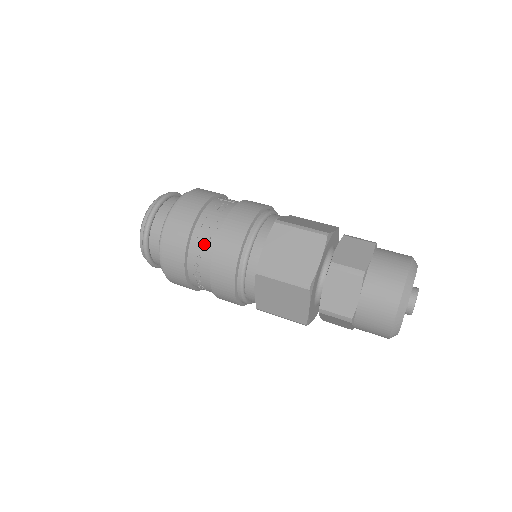
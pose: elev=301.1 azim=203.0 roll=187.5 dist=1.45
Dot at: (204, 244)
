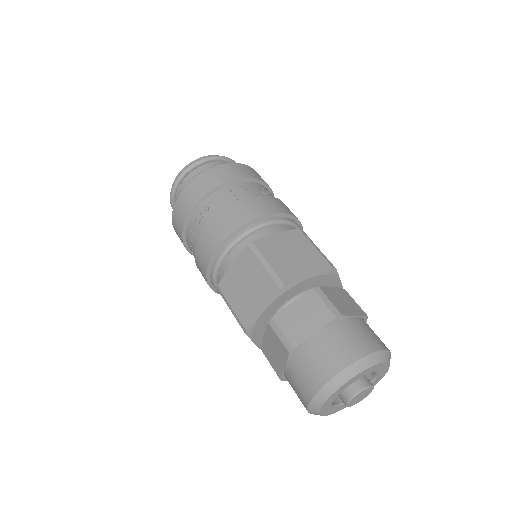
Dot at: (229, 198)
